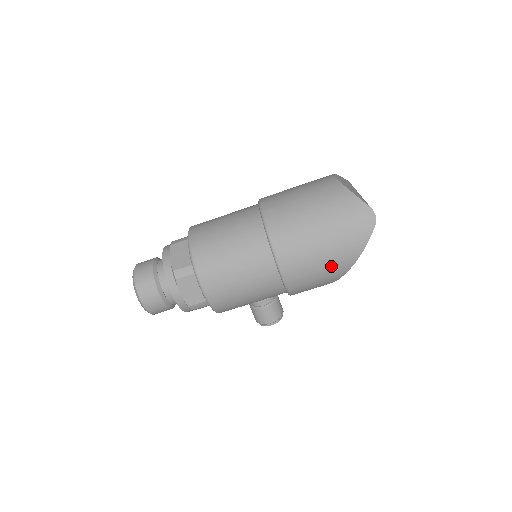
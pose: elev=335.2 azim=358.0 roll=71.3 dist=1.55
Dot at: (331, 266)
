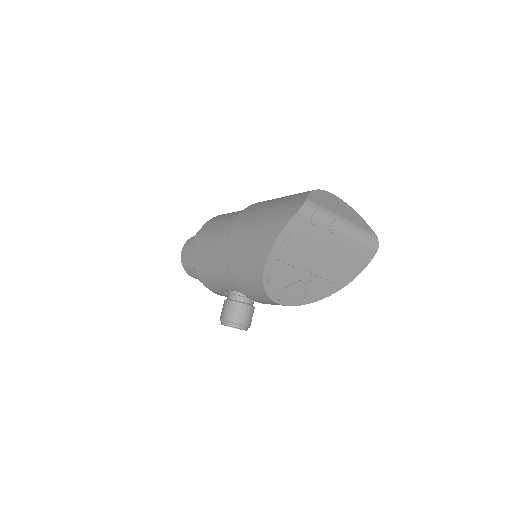
Dot at: (254, 248)
